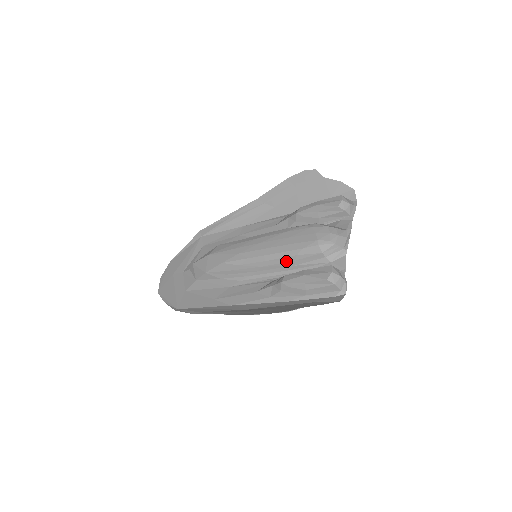
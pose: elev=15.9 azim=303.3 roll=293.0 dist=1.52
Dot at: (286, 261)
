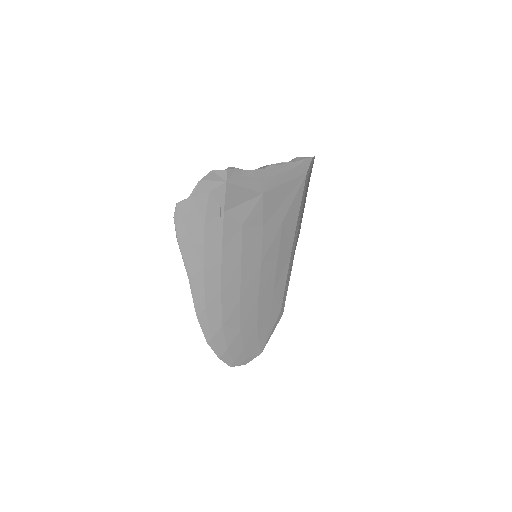
Dot at: occluded
